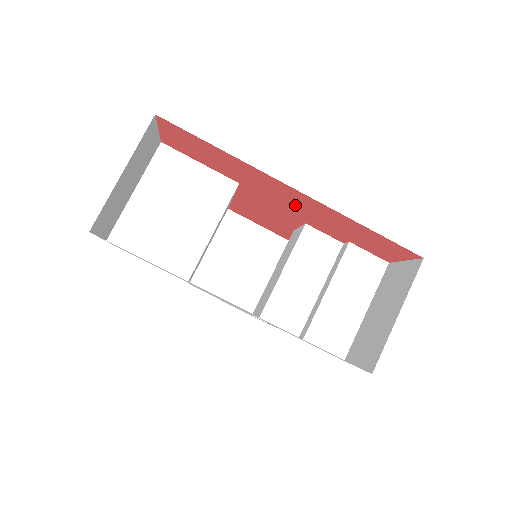
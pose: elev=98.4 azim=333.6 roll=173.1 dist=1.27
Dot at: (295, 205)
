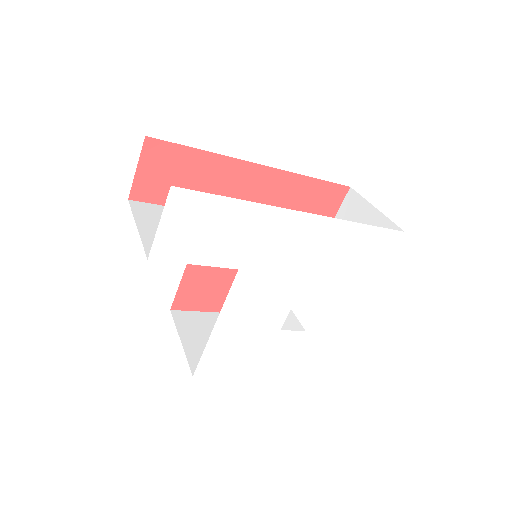
Dot at: (257, 202)
